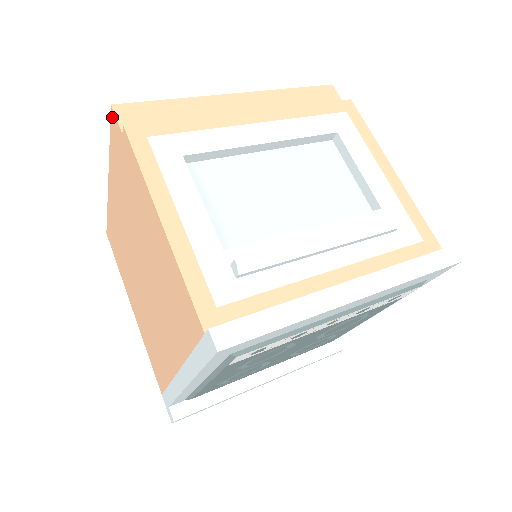
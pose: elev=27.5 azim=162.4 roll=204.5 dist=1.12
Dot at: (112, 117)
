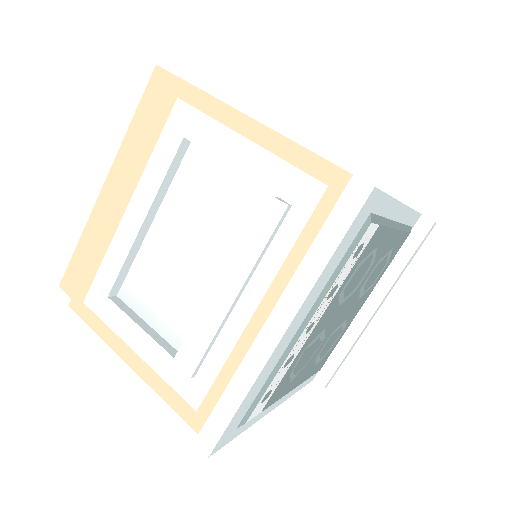
Dot at: occluded
